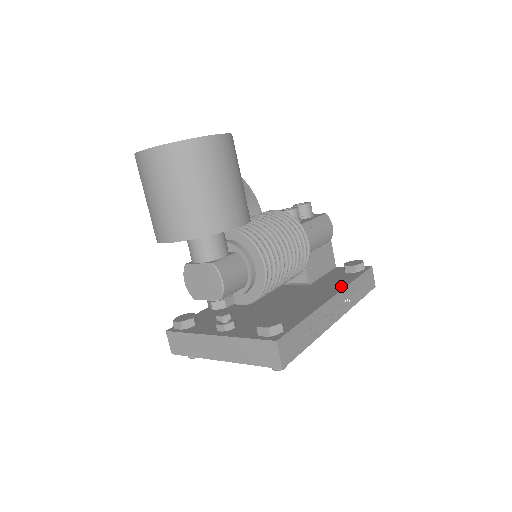
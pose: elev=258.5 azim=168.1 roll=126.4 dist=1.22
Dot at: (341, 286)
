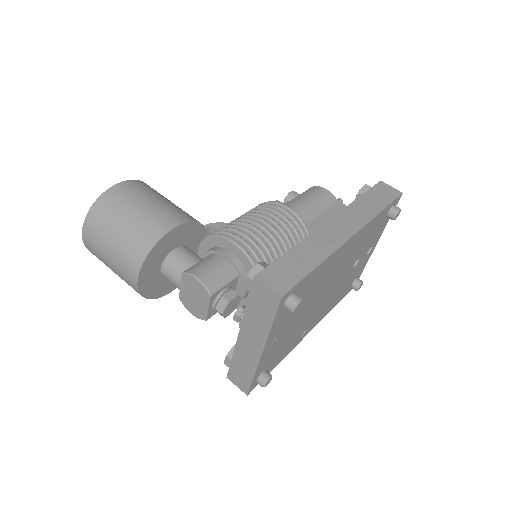
Dot at: occluded
